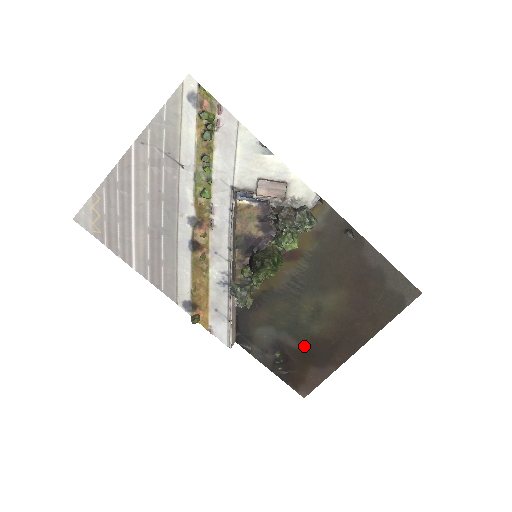
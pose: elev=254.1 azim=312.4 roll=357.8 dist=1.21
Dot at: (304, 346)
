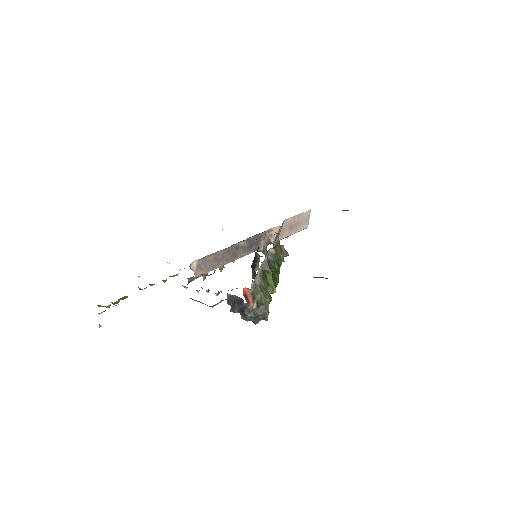
Dot at: occluded
